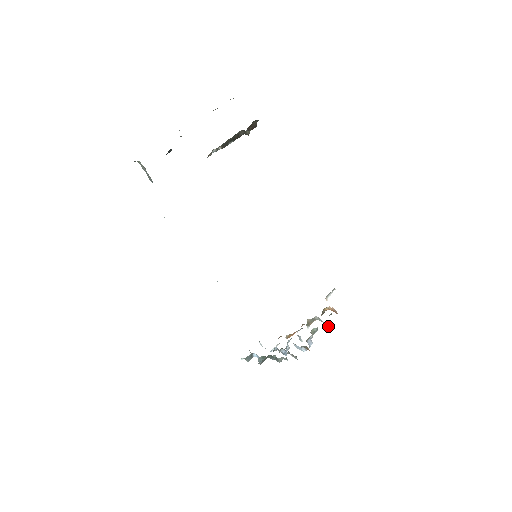
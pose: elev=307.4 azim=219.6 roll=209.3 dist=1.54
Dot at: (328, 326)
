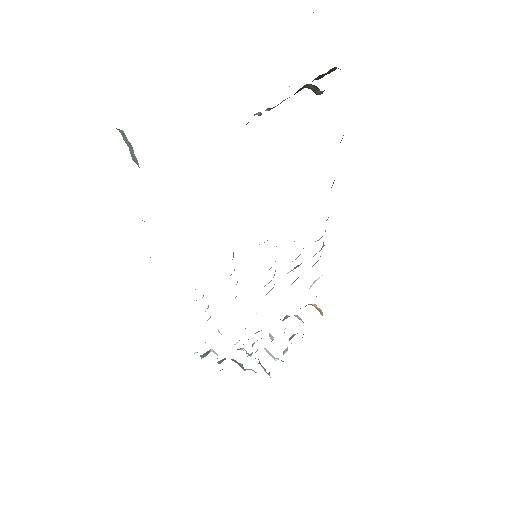
Dot at: occluded
